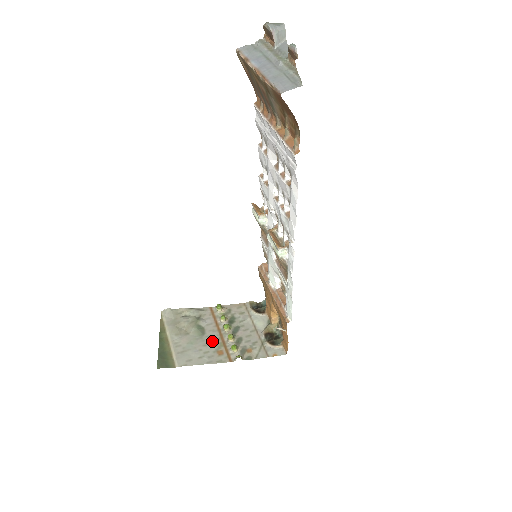
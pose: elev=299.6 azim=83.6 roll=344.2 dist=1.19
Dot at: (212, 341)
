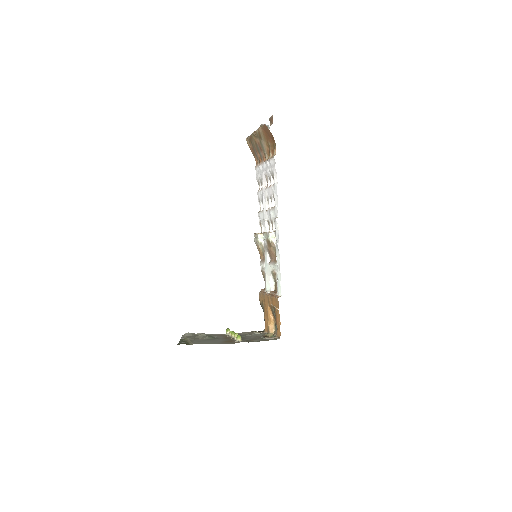
Dot at: (222, 340)
